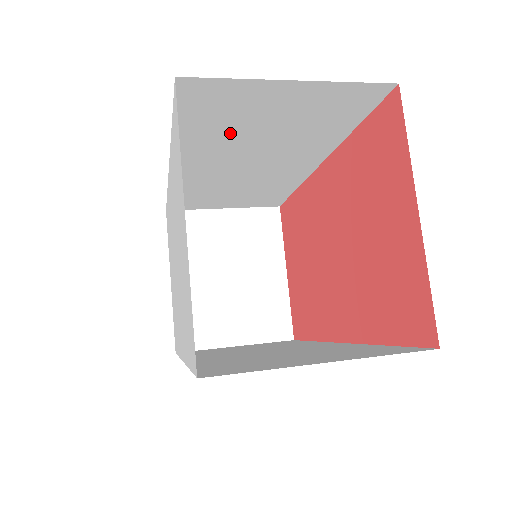
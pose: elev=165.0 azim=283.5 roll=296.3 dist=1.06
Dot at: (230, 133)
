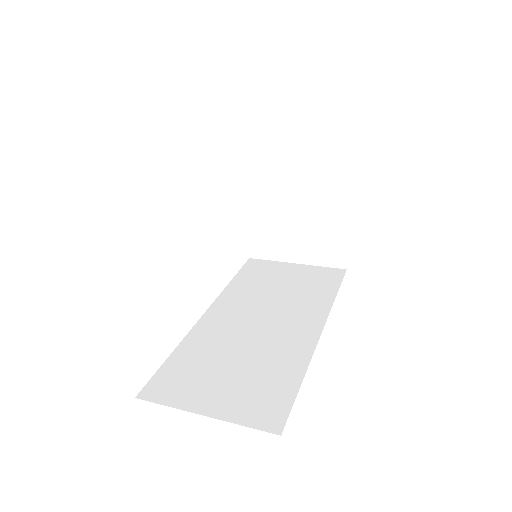
Dot at: occluded
